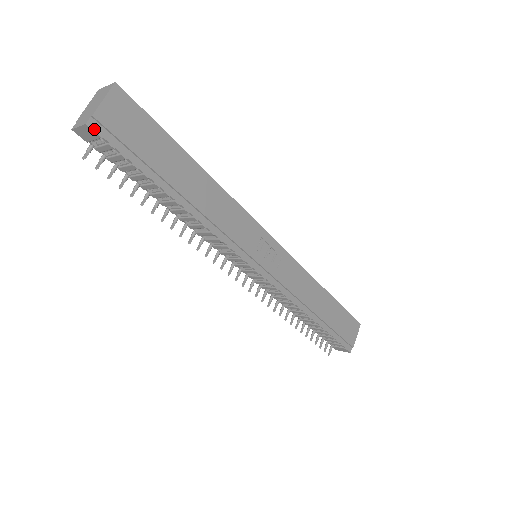
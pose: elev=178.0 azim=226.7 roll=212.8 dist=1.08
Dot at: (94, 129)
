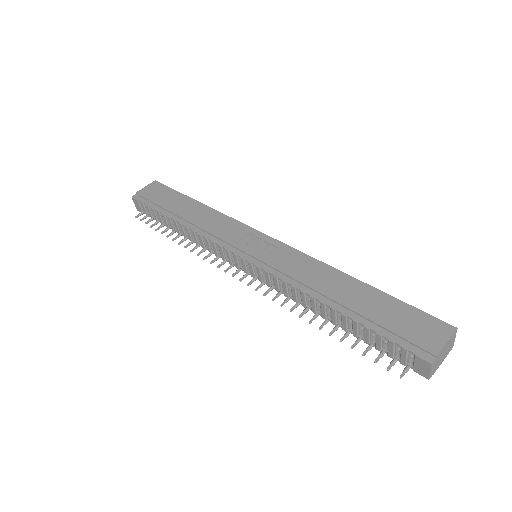
Dot at: (135, 198)
